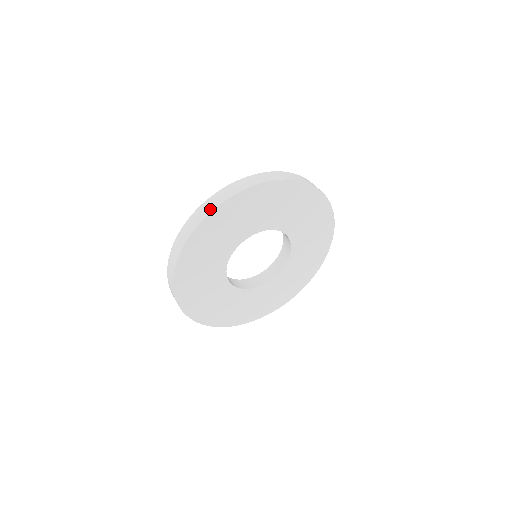
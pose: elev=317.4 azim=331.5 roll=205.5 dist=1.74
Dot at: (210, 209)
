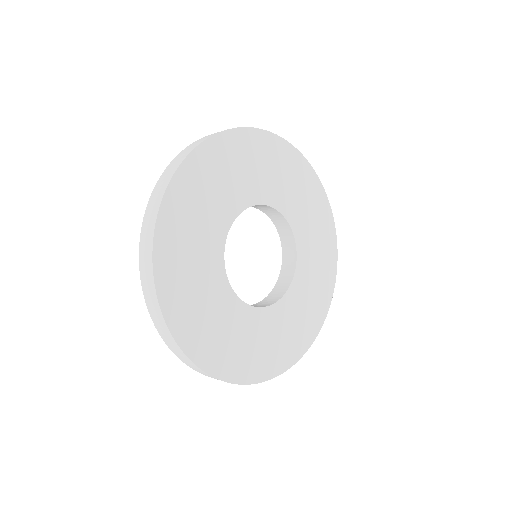
Dot at: (217, 132)
